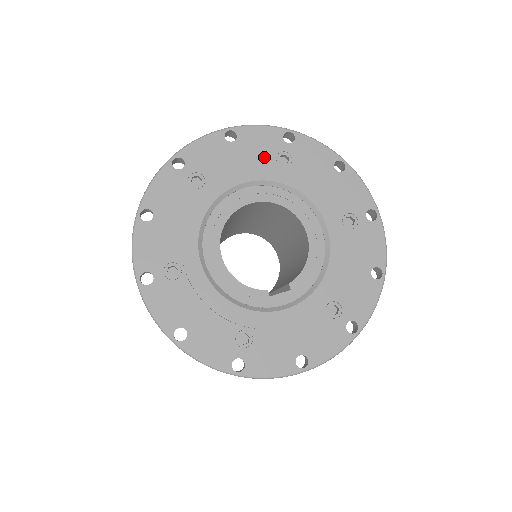
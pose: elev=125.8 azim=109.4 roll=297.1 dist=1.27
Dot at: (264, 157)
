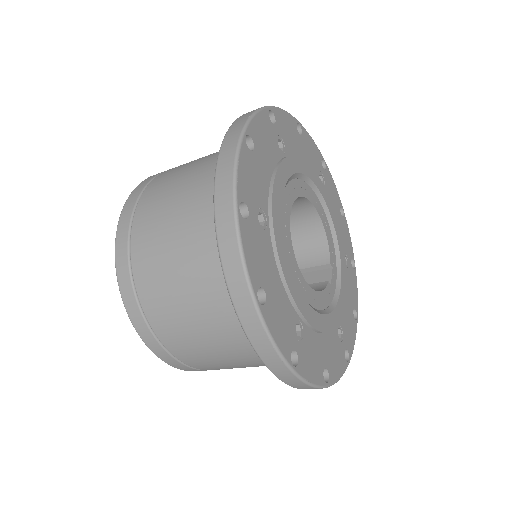
Dot at: (273, 152)
